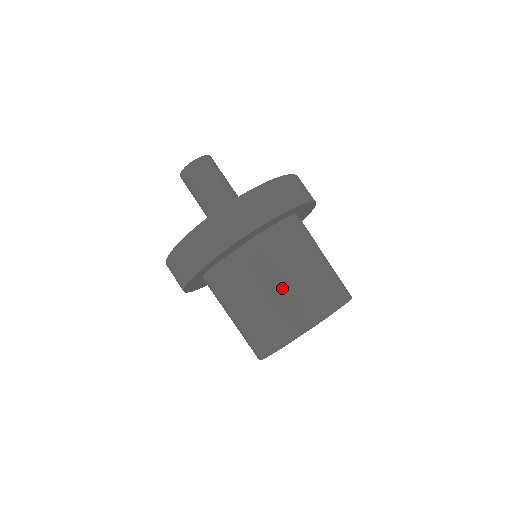
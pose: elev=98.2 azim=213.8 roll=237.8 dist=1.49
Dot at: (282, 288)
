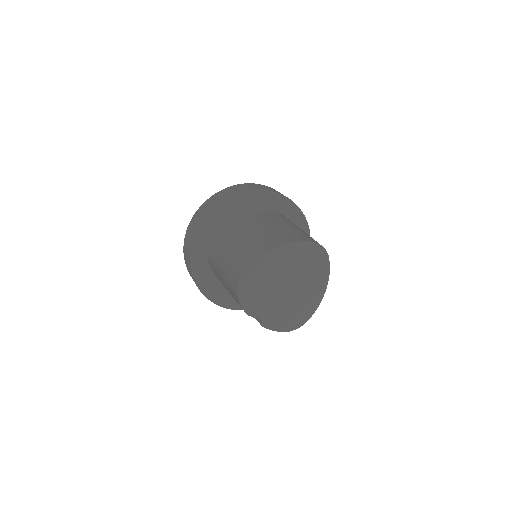
Dot at: (262, 230)
